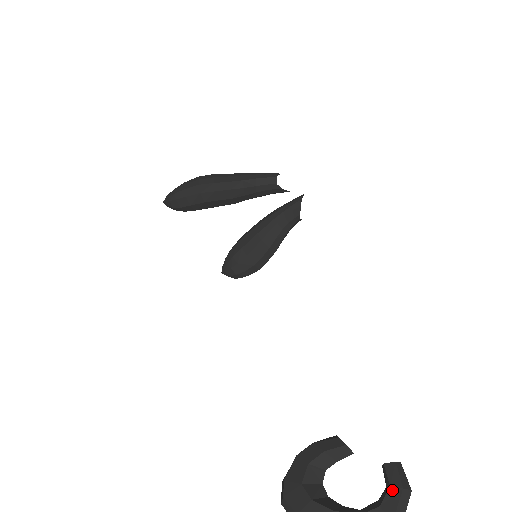
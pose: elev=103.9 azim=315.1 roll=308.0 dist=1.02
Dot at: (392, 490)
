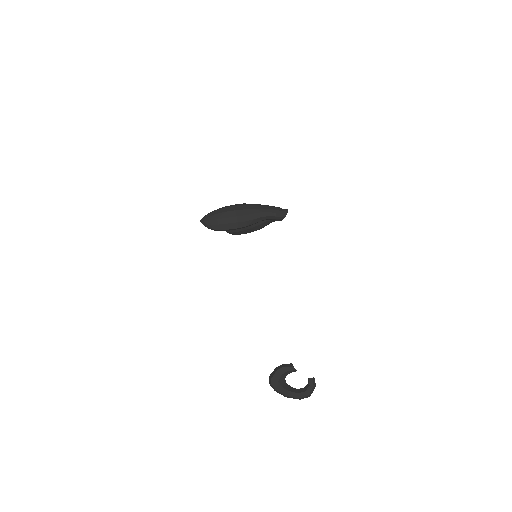
Dot at: (310, 387)
